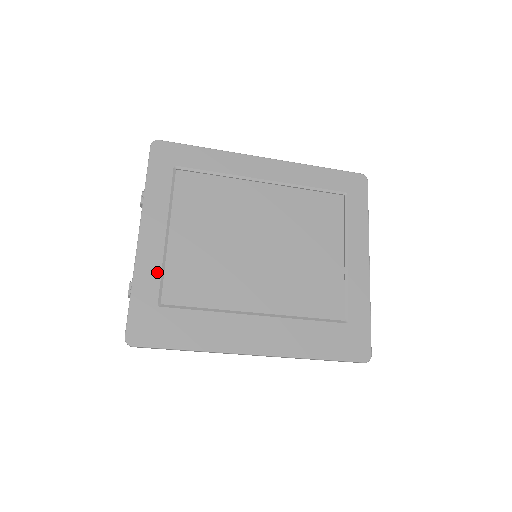
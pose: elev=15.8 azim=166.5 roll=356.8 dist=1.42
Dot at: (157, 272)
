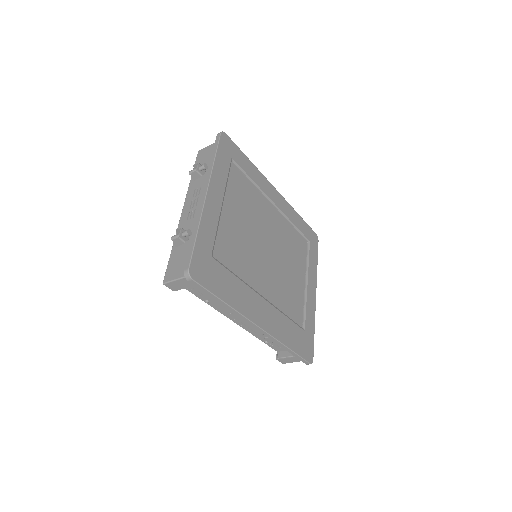
Dot at: (214, 229)
